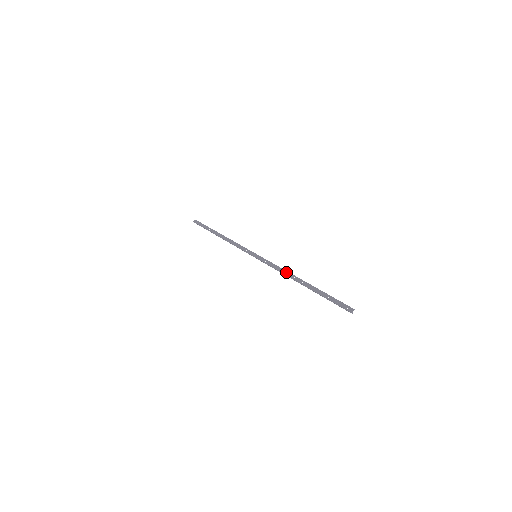
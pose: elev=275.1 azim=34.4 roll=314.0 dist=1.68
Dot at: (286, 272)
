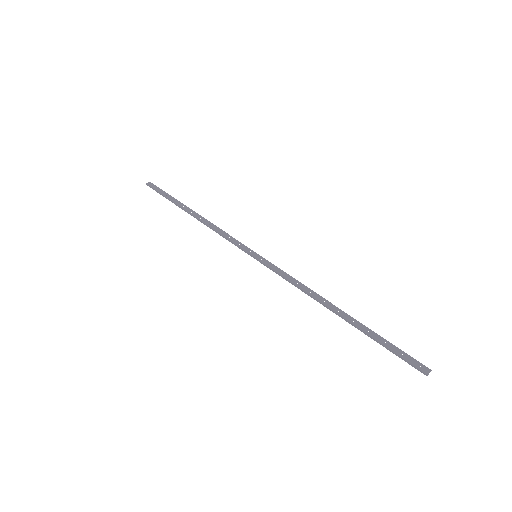
Dot at: (310, 290)
